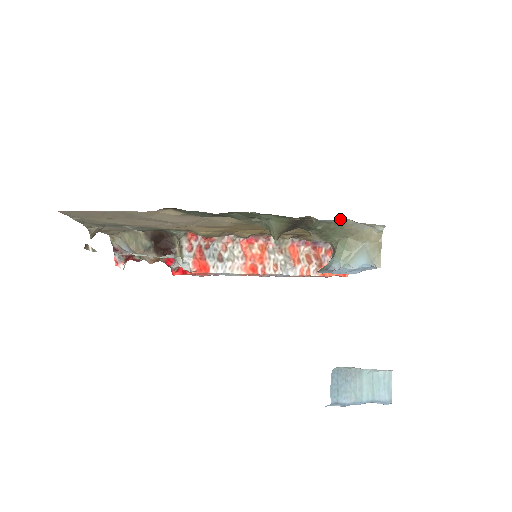
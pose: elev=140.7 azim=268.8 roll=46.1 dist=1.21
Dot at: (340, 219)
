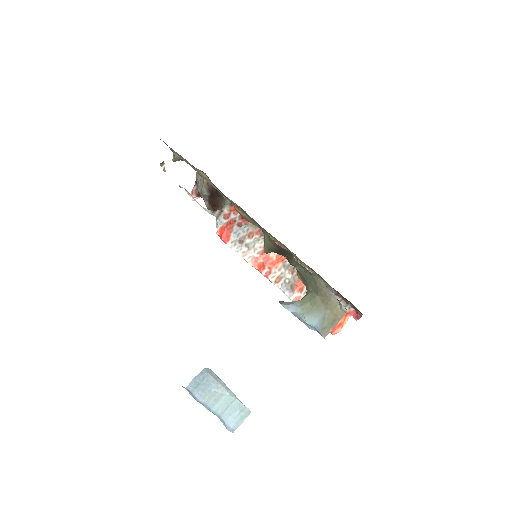
Dot at: (315, 274)
